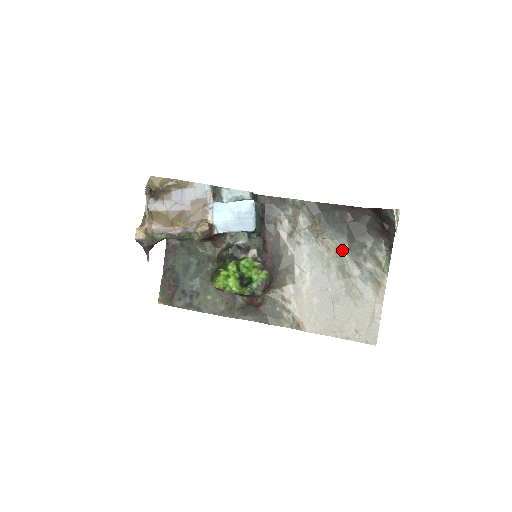
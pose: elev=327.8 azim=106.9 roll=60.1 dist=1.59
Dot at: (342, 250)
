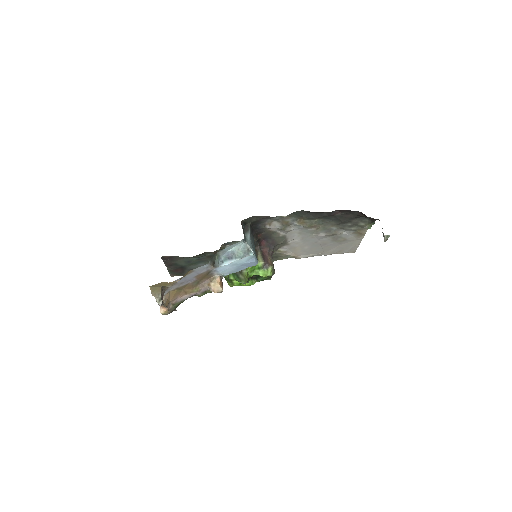
Dot at: (329, 226)
